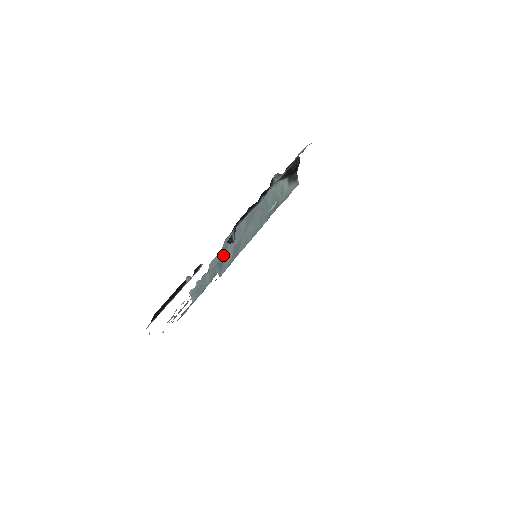
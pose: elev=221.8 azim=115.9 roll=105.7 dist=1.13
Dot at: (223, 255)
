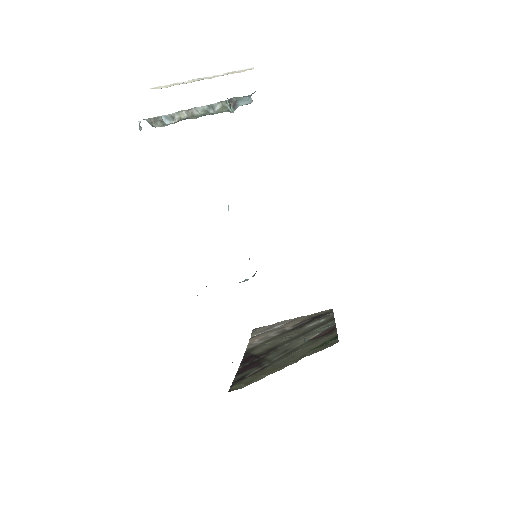
Dot at: occluded
